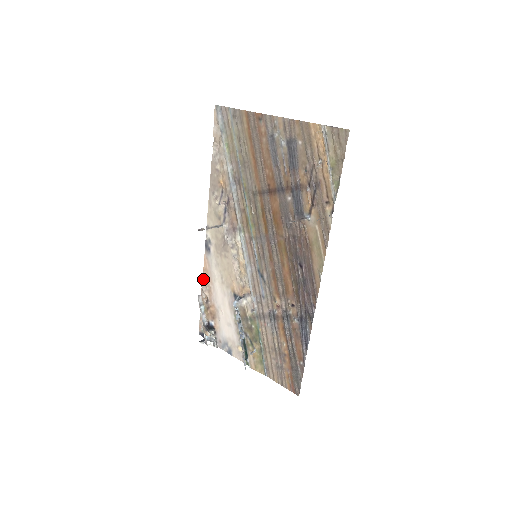
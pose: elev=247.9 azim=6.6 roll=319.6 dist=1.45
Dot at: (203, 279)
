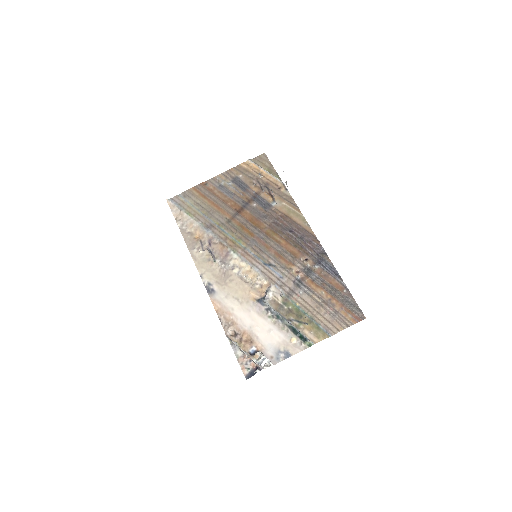
Dot at: (221, 320)
